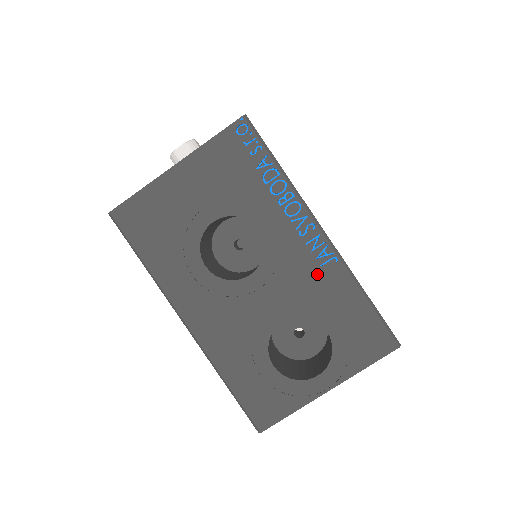
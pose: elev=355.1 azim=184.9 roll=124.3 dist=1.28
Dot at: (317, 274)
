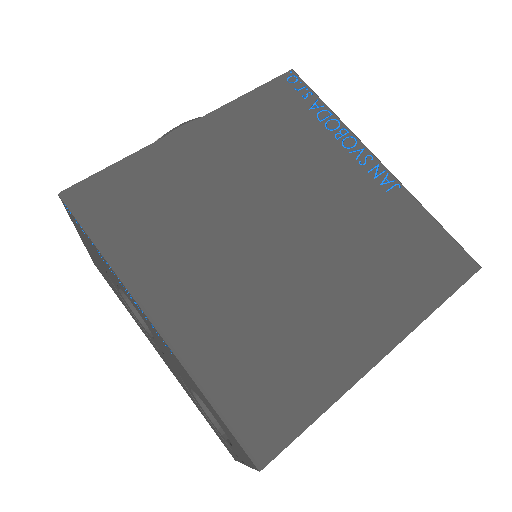
Dot at: (175, 360)
